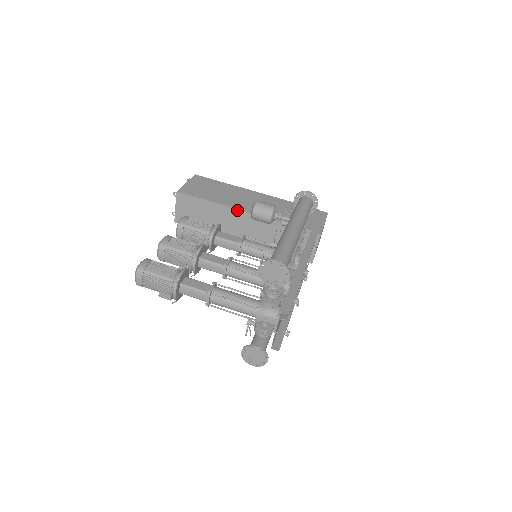
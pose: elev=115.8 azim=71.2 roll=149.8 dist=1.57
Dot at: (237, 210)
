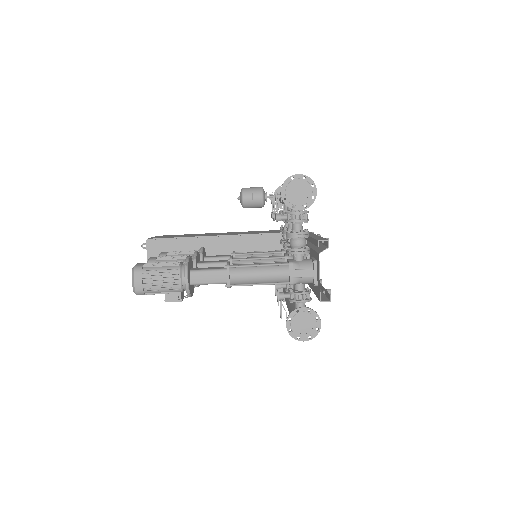
Dot at: (217, 237)
